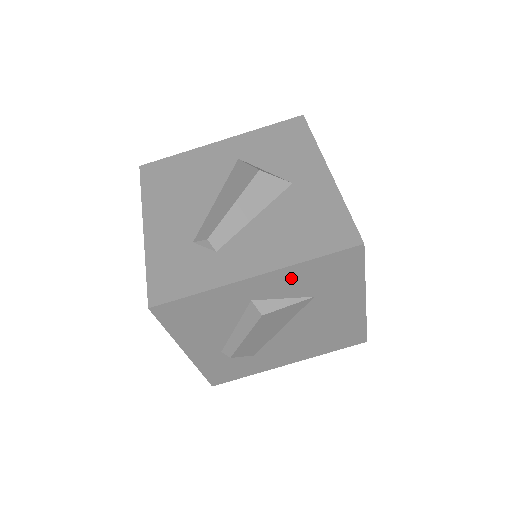
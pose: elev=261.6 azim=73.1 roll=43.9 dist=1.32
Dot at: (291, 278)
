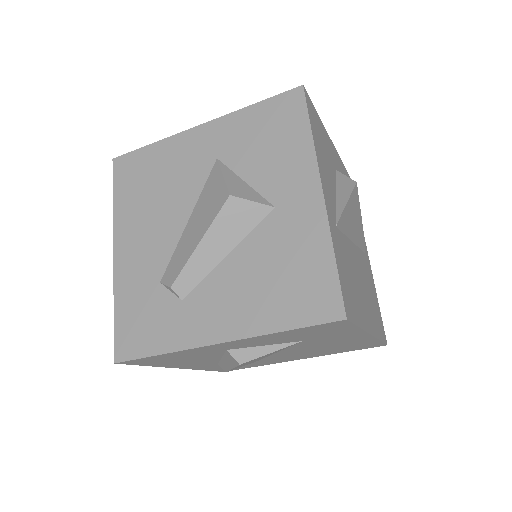
Dot at: (264, 339)
